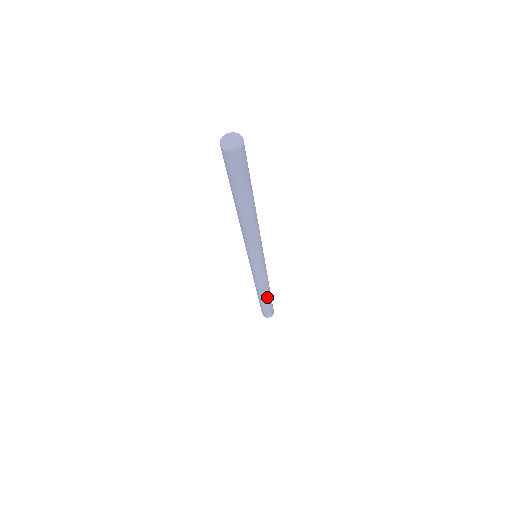
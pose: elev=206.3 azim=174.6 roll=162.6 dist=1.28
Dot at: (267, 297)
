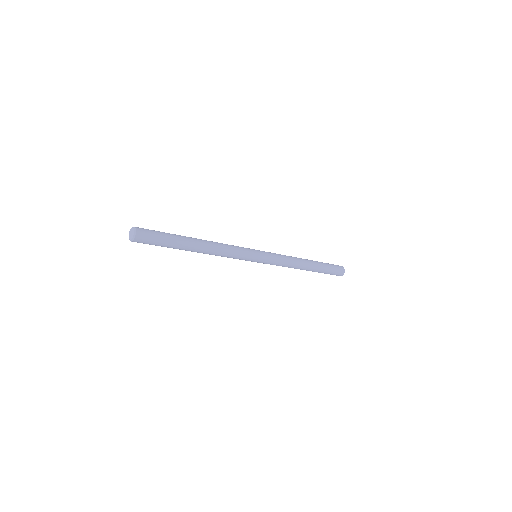
Dot at: (312, 265)
